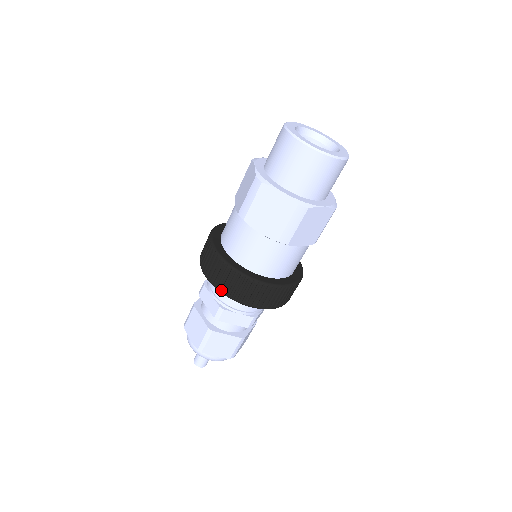
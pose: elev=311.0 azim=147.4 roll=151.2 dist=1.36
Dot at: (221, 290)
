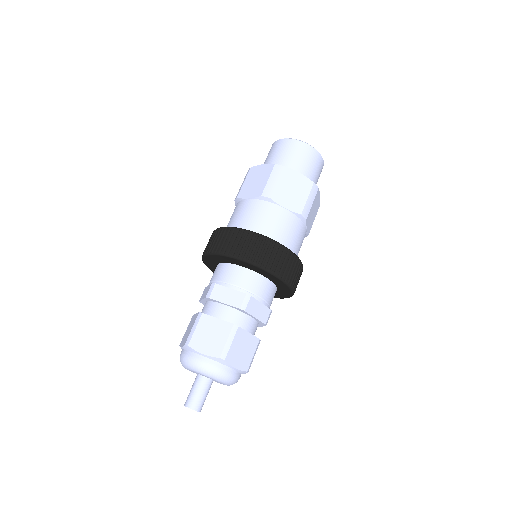
Dot at: (259, 263)
